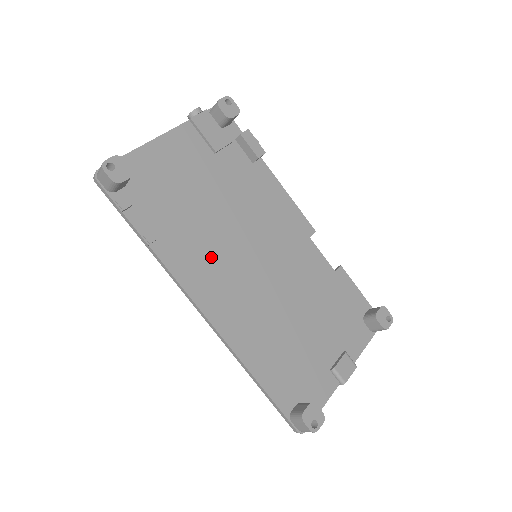
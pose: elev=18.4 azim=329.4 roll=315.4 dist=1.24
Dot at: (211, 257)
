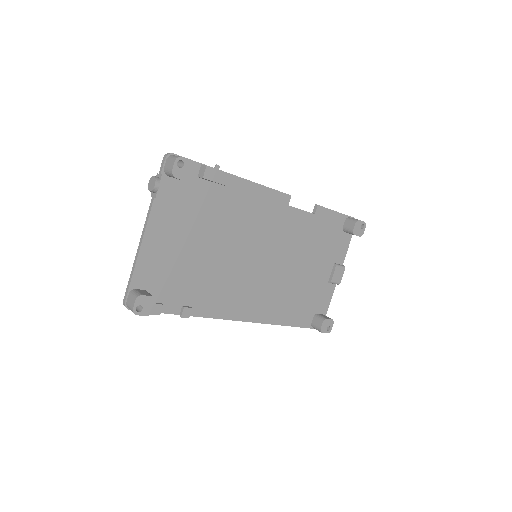
Dot at: (228, 286)
